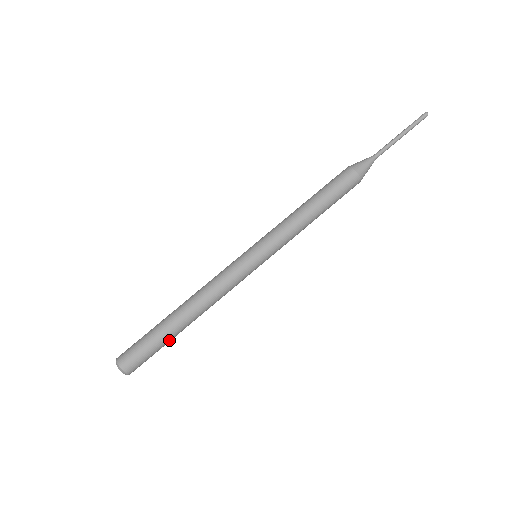
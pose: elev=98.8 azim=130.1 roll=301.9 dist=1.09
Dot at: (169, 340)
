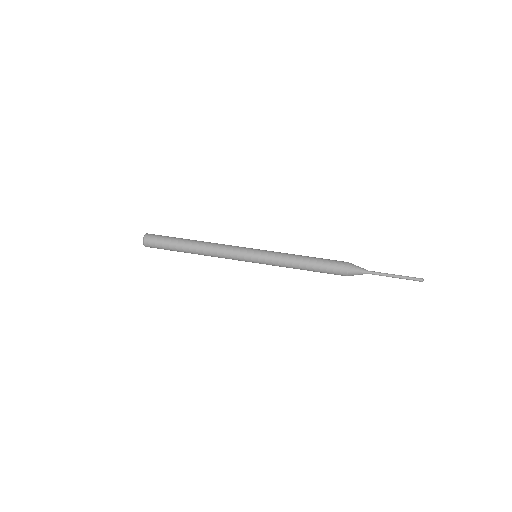
Dot at: (176, 244)
